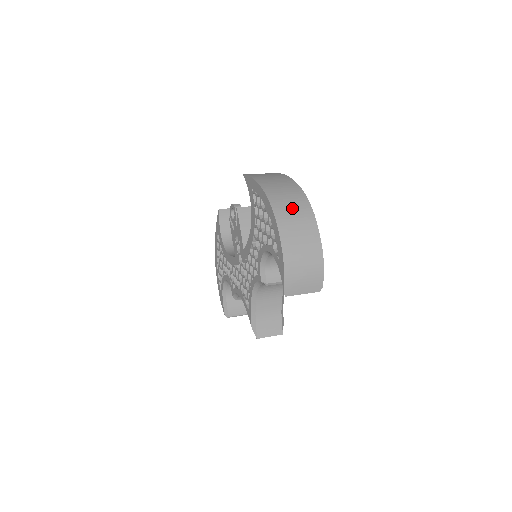
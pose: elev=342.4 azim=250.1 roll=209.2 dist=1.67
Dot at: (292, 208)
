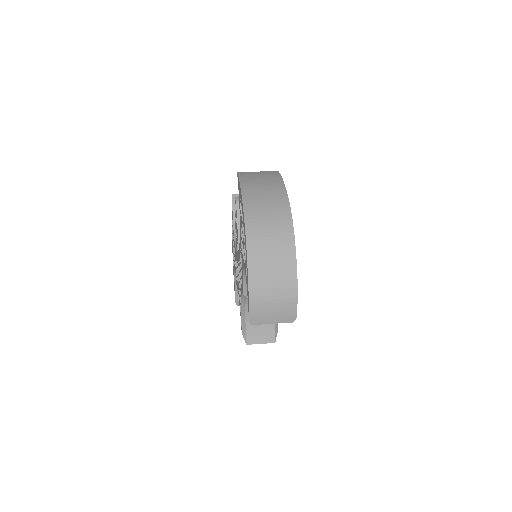
Dot at: (269, 227)
